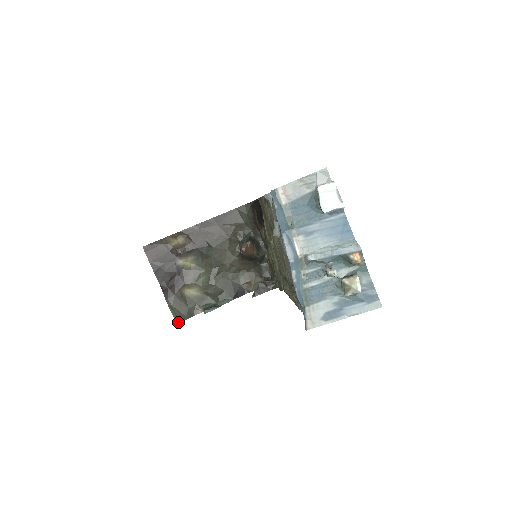
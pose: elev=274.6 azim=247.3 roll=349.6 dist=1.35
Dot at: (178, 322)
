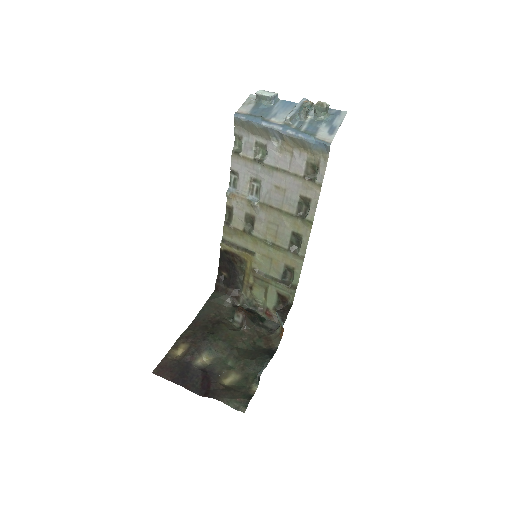
Dot at: occluded
